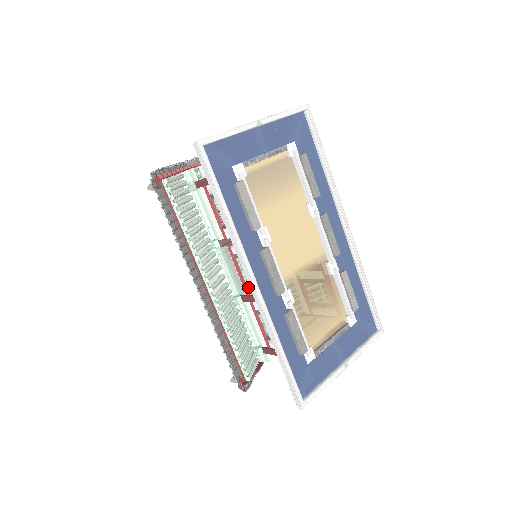
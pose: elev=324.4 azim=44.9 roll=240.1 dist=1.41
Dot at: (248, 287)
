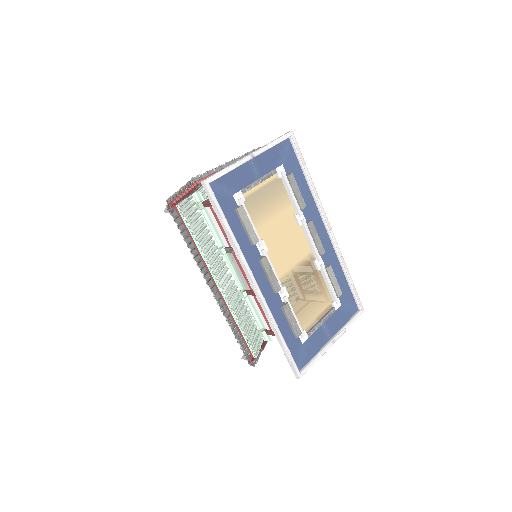
Dot at: occluded
